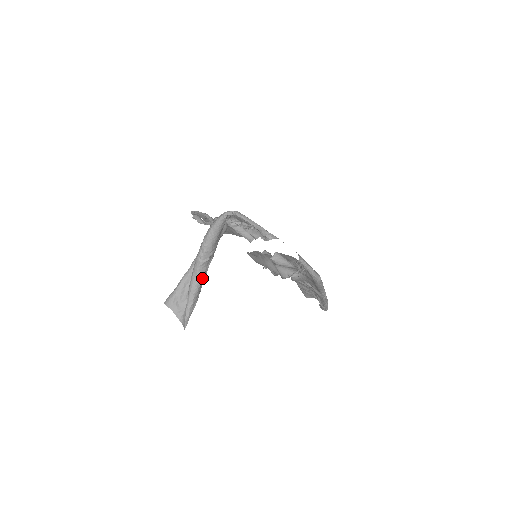
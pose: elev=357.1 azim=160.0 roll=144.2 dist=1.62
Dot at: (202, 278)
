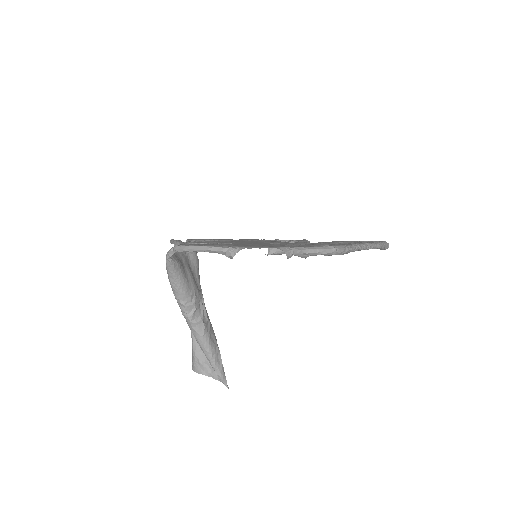
Dot at: (204, 330)
